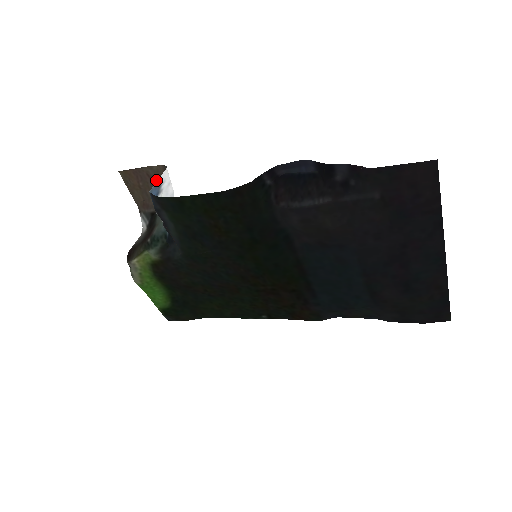
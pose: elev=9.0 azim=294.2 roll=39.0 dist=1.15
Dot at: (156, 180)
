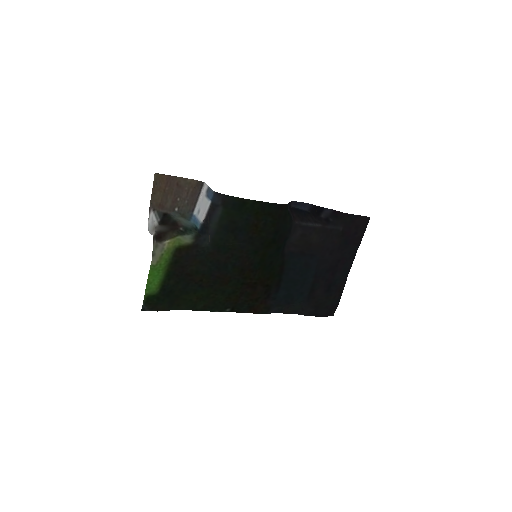
Dot at: (183, 189)
